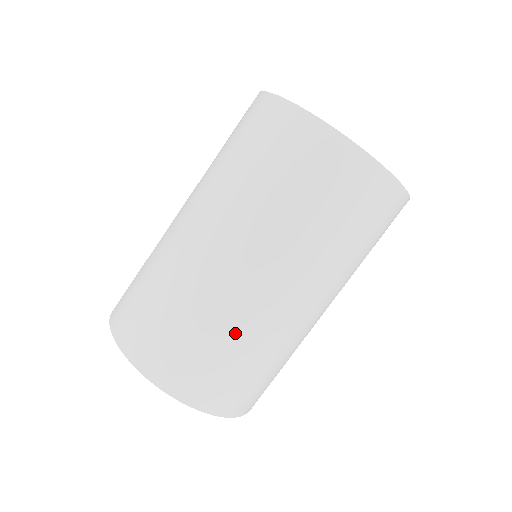
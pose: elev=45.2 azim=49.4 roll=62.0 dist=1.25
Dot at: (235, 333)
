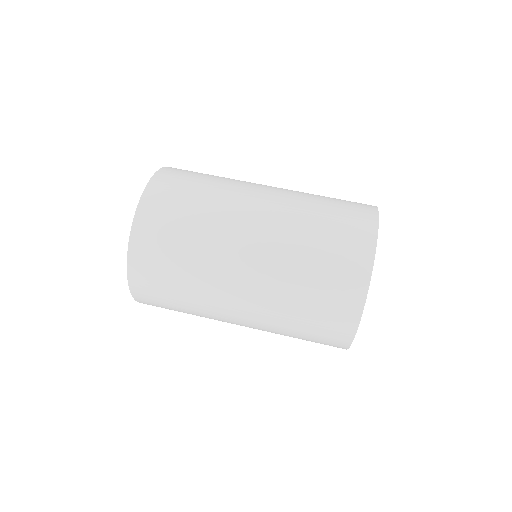
Dot at: (201, 241)
